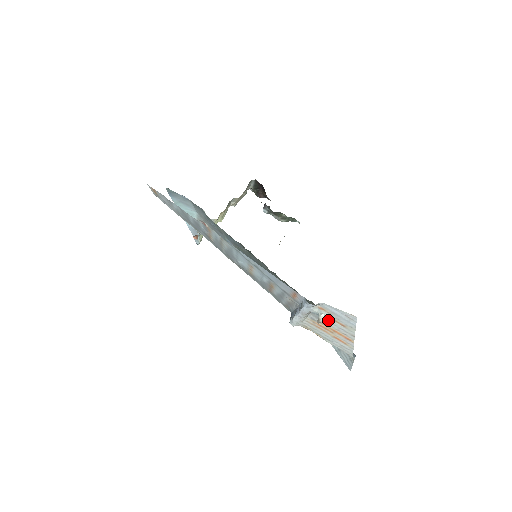
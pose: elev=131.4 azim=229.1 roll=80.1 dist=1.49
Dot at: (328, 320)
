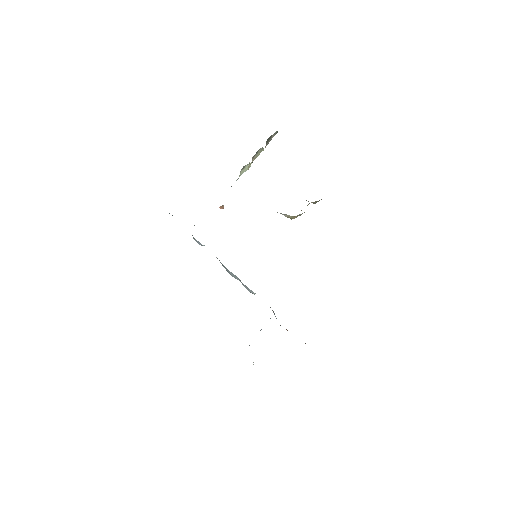
Dot at: occluded
